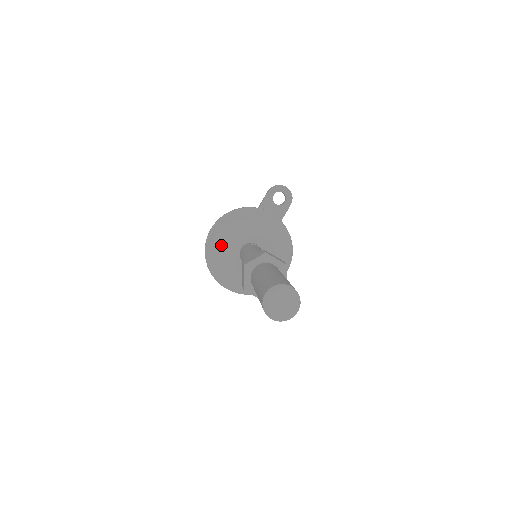
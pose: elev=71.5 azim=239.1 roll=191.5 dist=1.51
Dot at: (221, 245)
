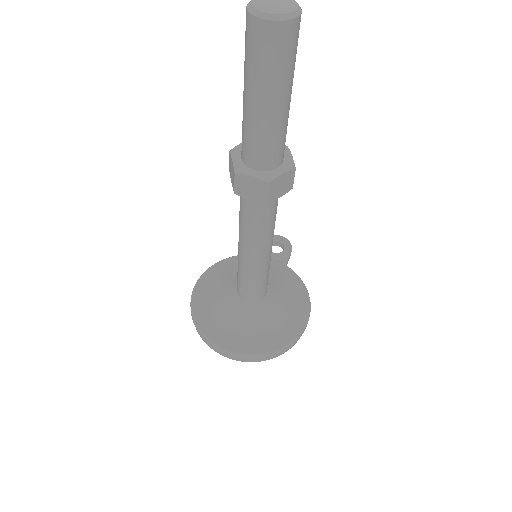
Dot at: (211, 294)
